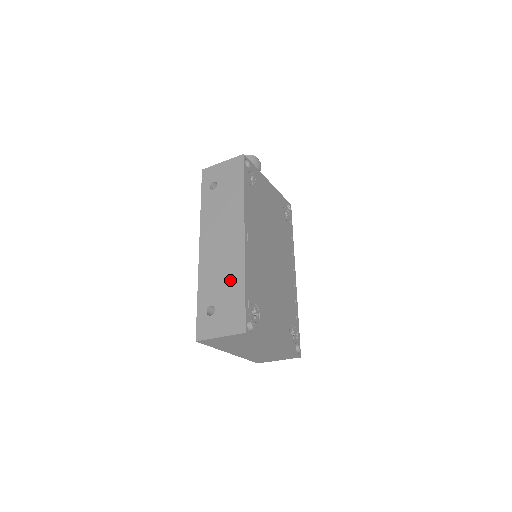
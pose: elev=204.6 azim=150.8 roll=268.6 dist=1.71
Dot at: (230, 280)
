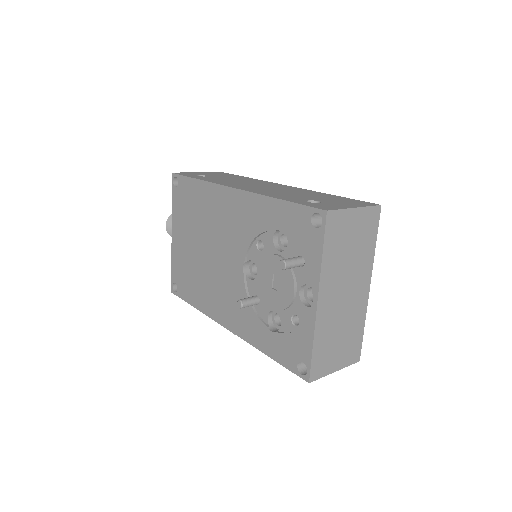
Dot at: (309, 194)
